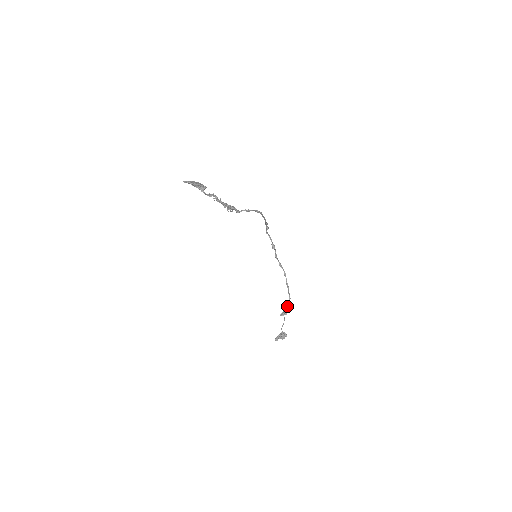
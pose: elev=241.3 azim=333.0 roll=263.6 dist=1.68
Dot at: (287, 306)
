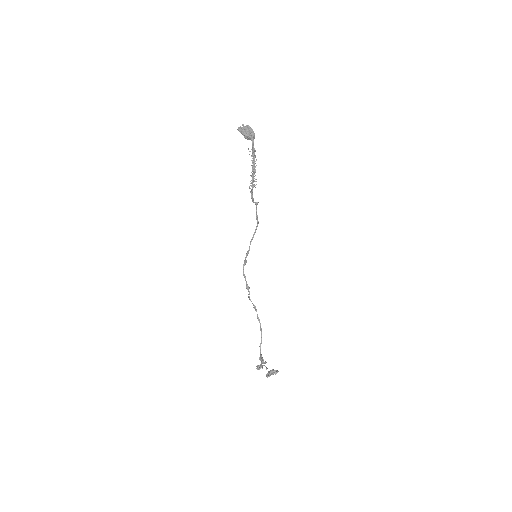
Dot at: (262, 358)
